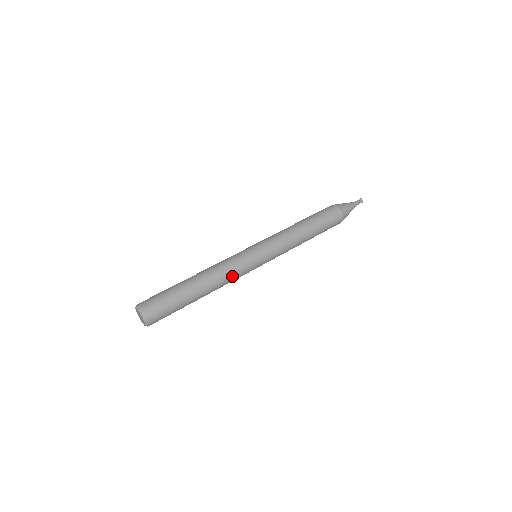
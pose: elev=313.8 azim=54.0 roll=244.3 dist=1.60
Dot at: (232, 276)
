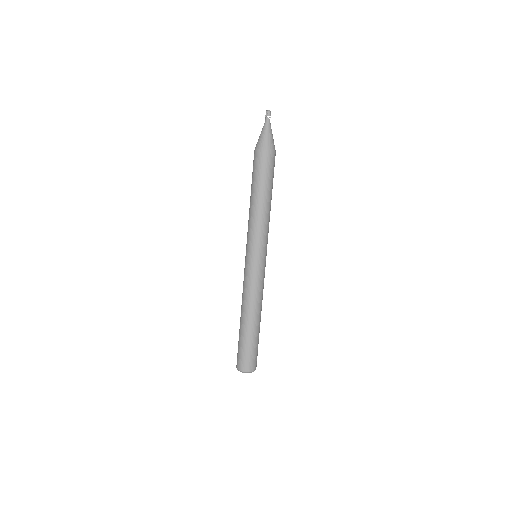
Dot at: occluded
